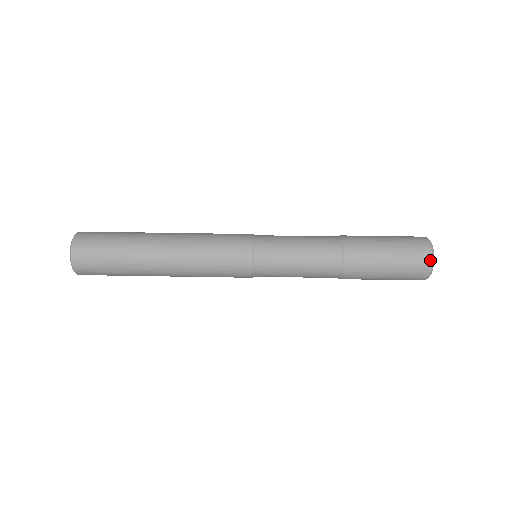
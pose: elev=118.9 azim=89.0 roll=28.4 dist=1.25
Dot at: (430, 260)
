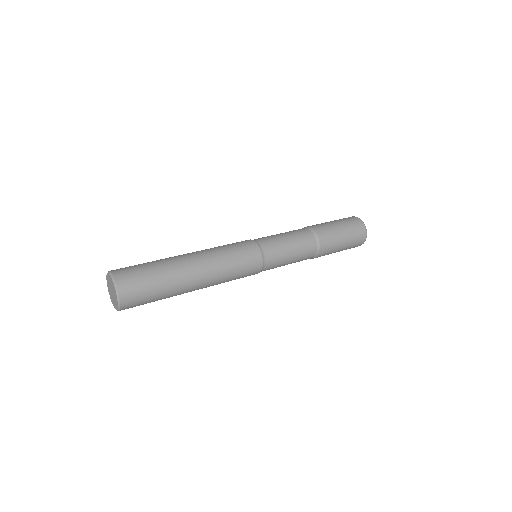
Dot at: (363, 225)
